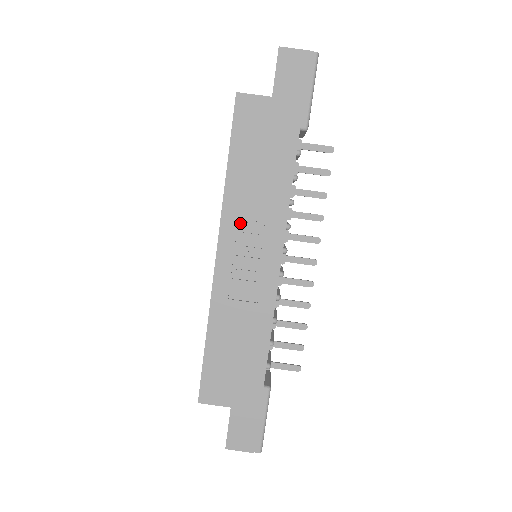
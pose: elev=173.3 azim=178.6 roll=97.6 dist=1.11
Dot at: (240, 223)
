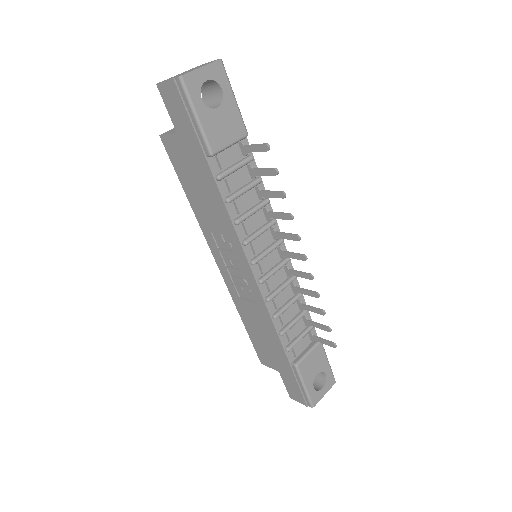
Dot at: (217, 241)
